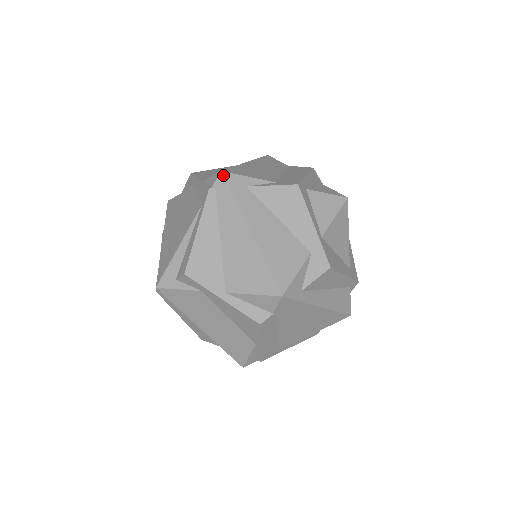
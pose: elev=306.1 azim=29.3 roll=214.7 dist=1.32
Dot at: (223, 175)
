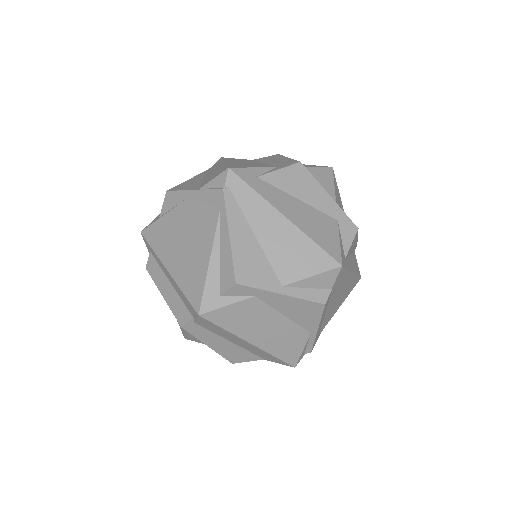
Dot at: (232, 171)
